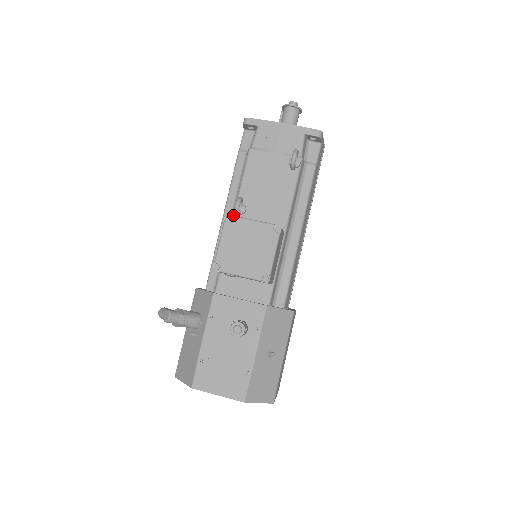
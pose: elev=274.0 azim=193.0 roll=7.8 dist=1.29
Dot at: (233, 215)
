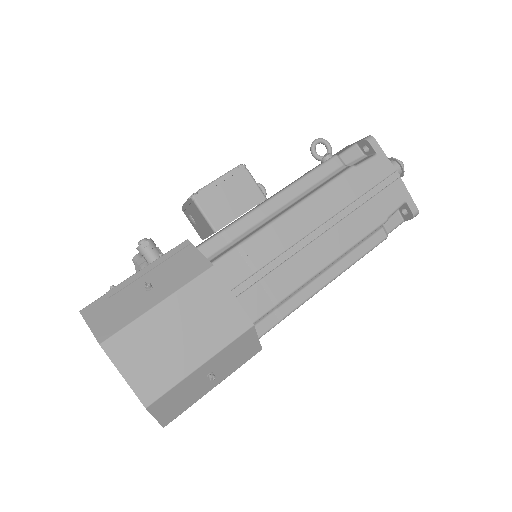
Dot at: occluded
